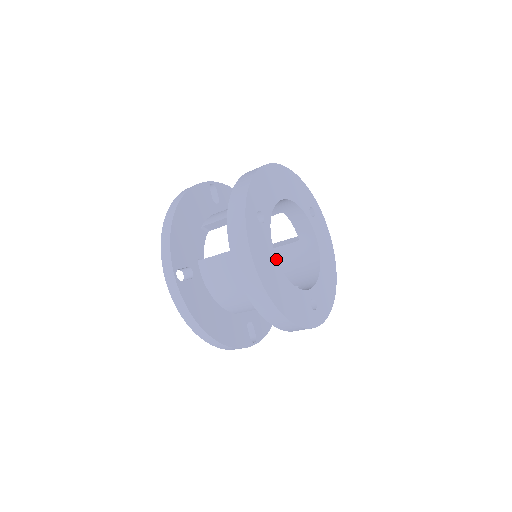
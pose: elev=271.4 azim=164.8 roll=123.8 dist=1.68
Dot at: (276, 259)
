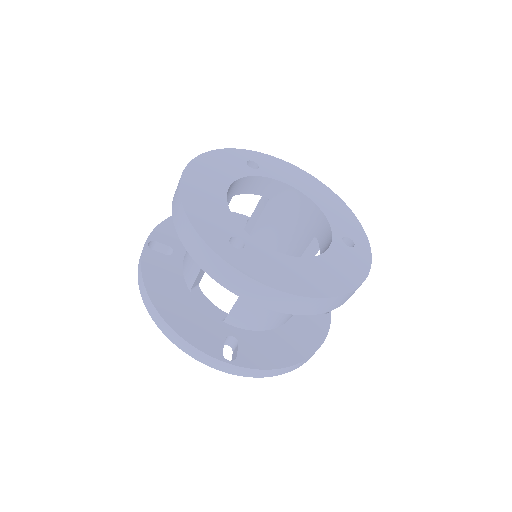
Dot at: (289, 257)
